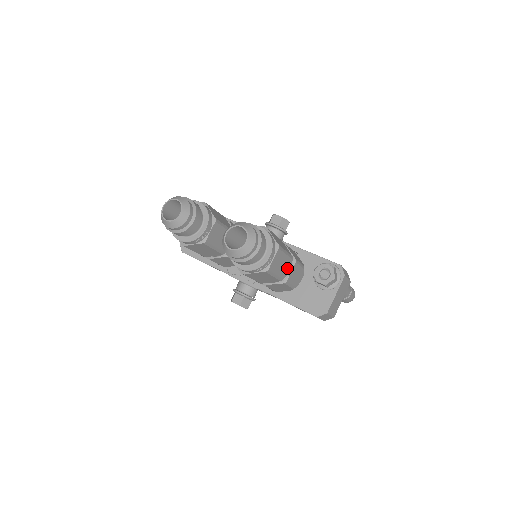
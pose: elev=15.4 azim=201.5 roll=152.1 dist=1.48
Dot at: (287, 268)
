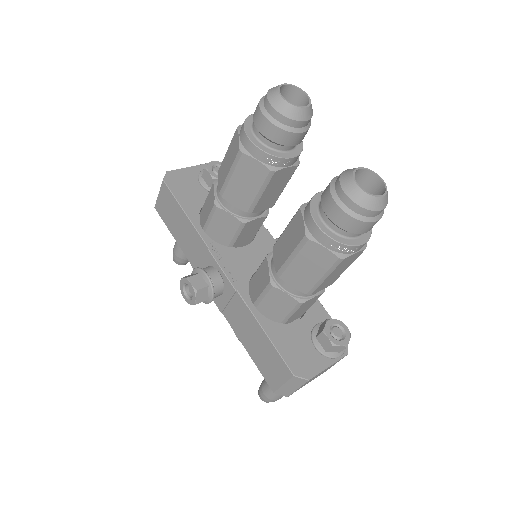
Dot at: (324, 286)
